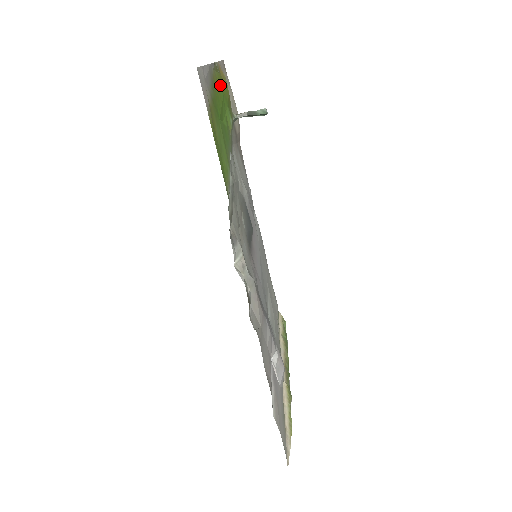
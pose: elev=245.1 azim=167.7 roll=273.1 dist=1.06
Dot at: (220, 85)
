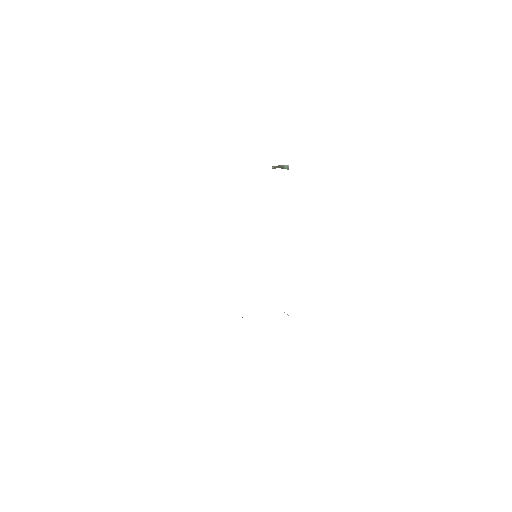
Dot at: occluded
